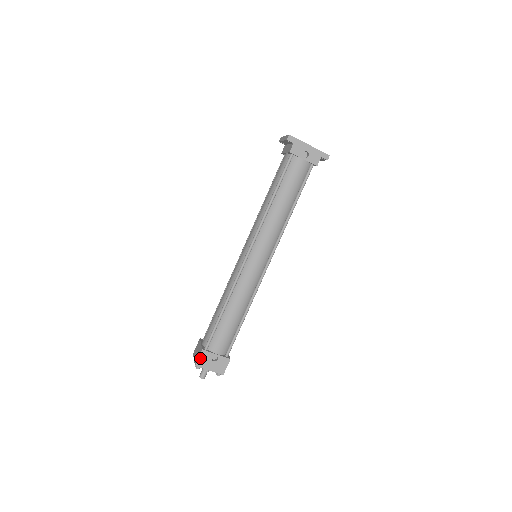
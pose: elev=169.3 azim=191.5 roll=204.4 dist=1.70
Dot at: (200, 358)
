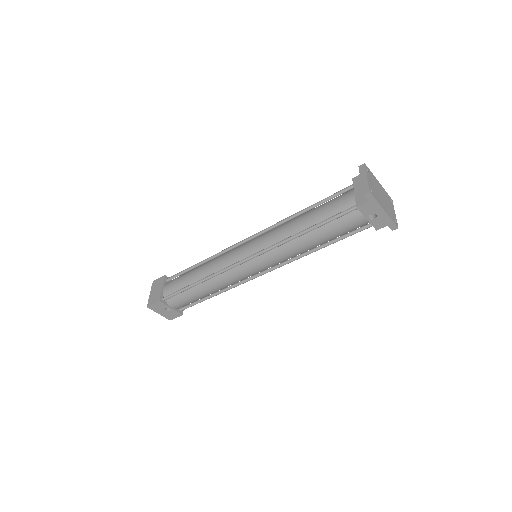
Dot at: (154, 304)
